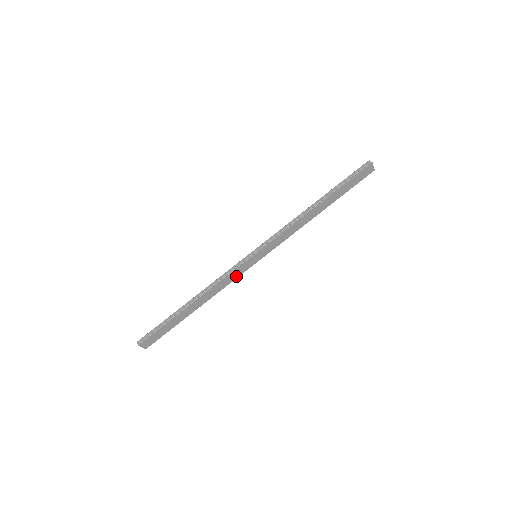
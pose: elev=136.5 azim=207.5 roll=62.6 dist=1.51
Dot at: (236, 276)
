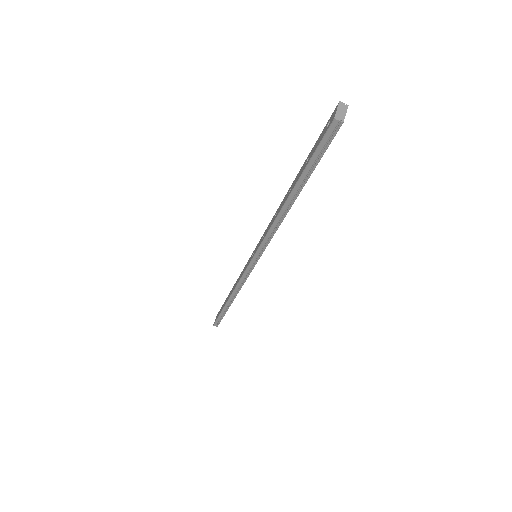
Dot at: occluded
